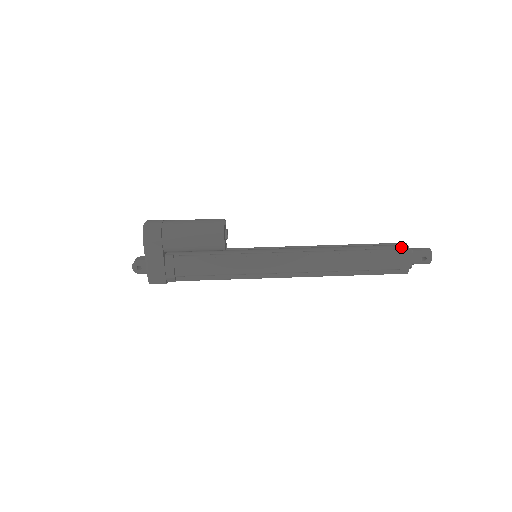
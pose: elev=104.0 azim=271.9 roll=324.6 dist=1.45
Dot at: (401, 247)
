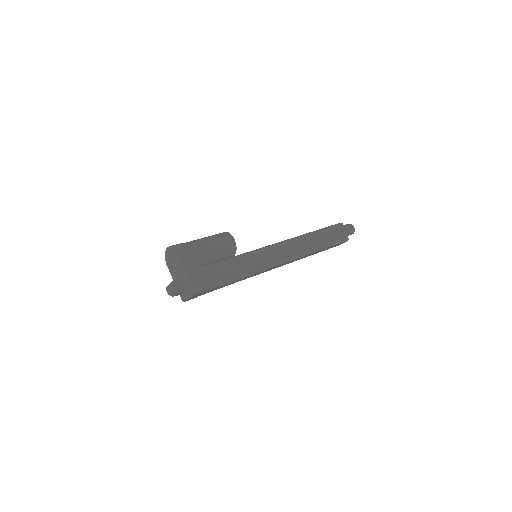
Dot at: occluded
